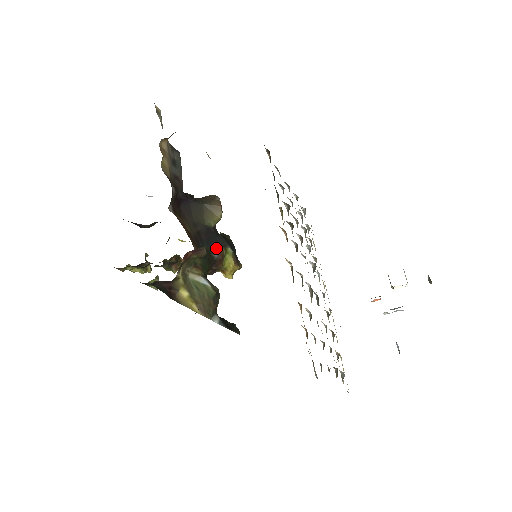
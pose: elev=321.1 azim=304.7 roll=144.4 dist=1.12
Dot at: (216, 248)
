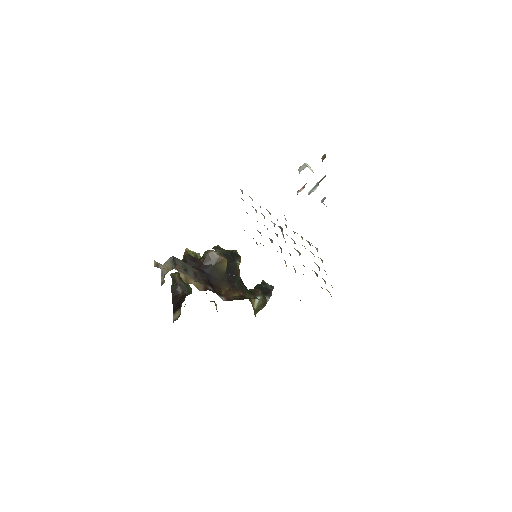
Dot at: (237, 273)
